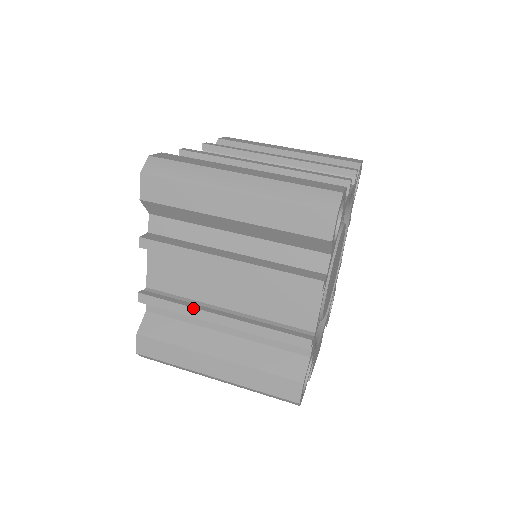
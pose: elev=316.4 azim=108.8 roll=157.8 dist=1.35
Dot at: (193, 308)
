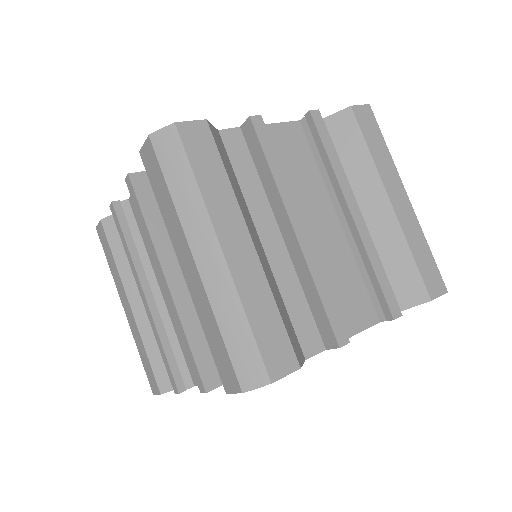
Dot at: (134, 265)
